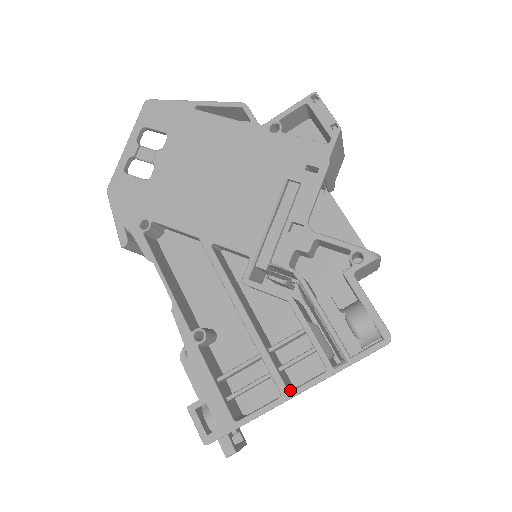
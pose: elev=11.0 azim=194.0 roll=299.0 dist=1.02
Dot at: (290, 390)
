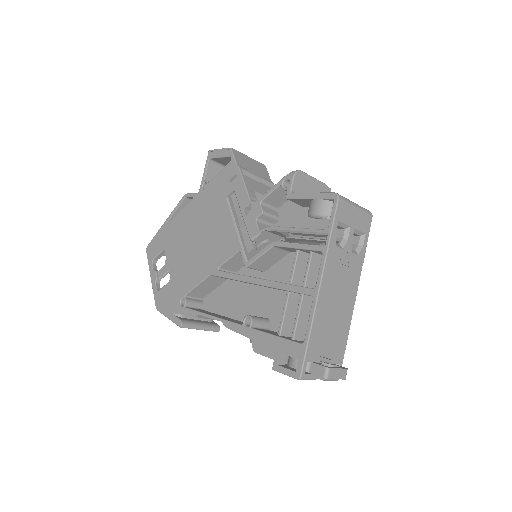
Dot at: occluded
